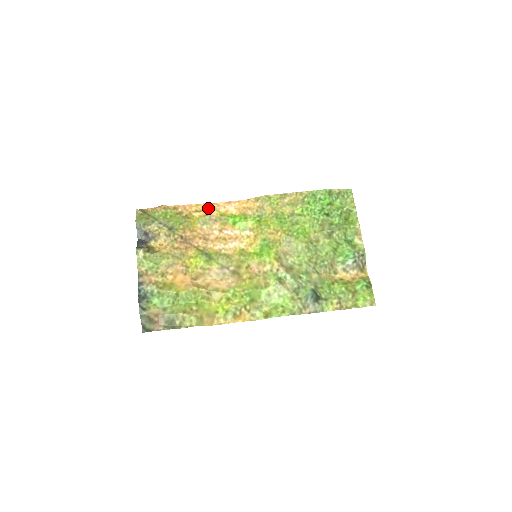
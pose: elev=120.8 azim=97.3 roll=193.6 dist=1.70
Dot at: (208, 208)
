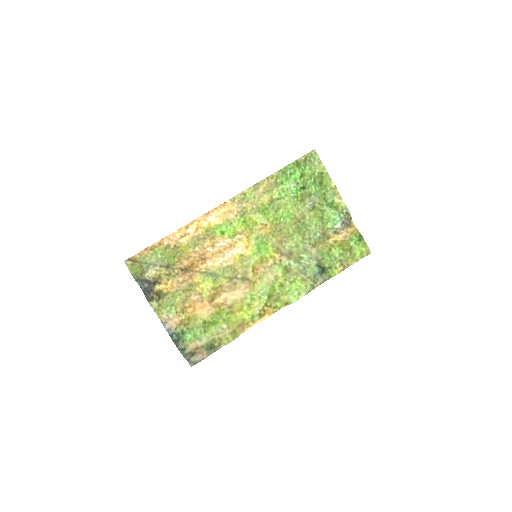
Dot at: (191, 229)
